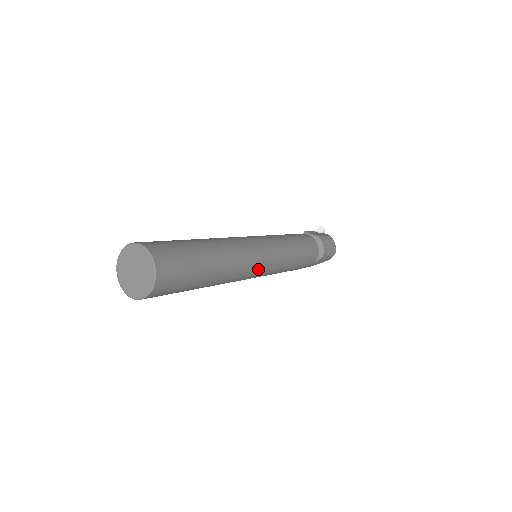
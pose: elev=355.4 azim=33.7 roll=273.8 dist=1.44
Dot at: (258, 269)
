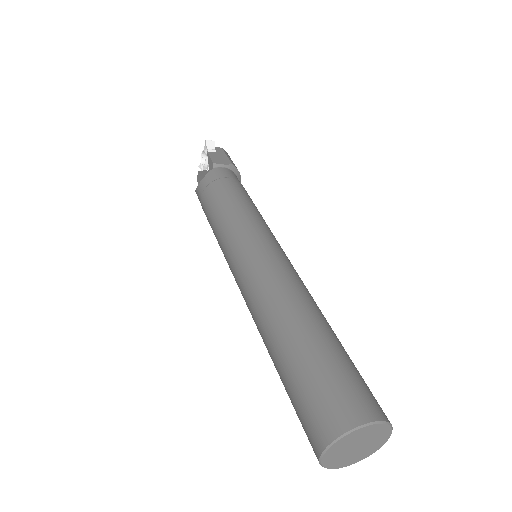
Dot at: occluded
